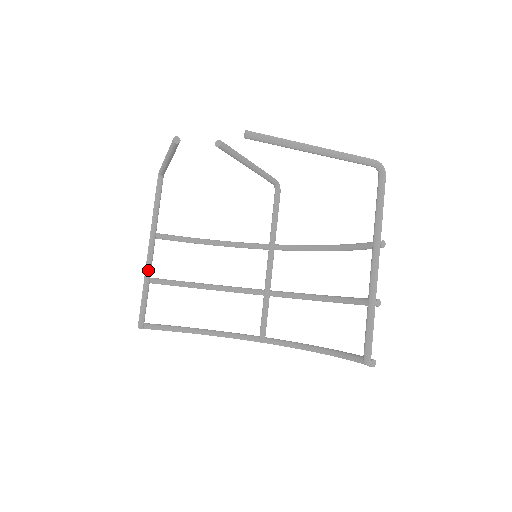
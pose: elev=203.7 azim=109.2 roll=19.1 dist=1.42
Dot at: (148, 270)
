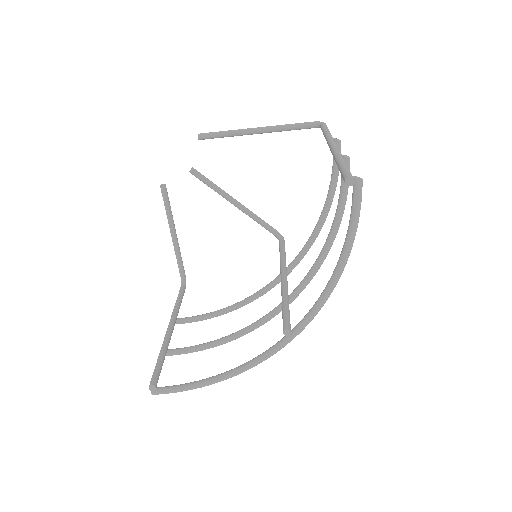
Dot at: (165, 339)
